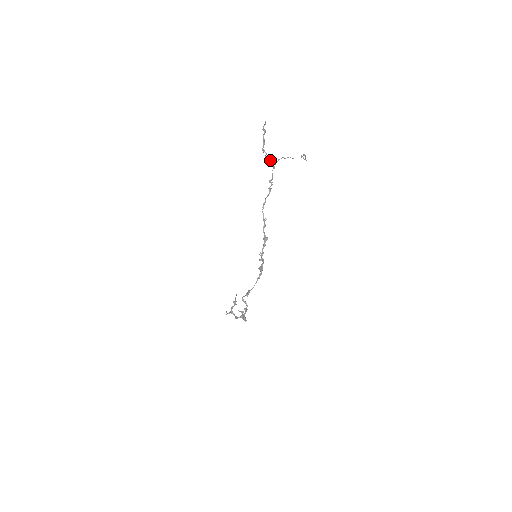
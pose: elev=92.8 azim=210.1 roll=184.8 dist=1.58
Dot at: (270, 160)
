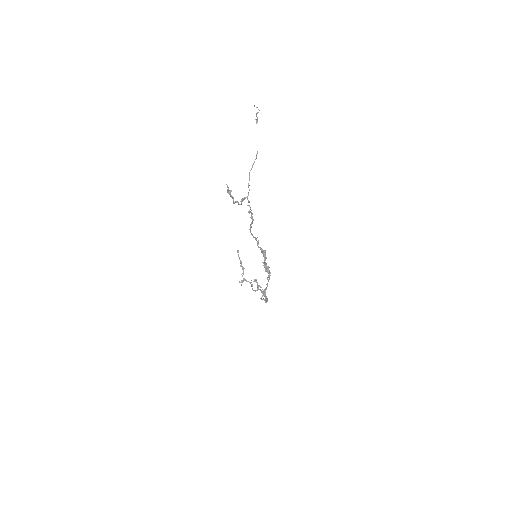
Dot at: (243, 200)
